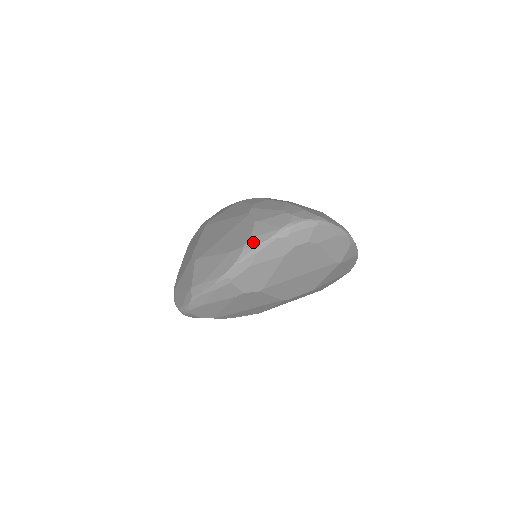
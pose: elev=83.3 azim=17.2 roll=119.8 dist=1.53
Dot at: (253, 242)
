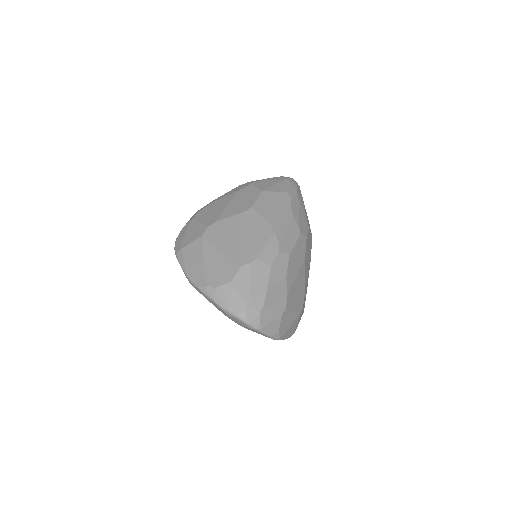
Dot at: (212, 293)
